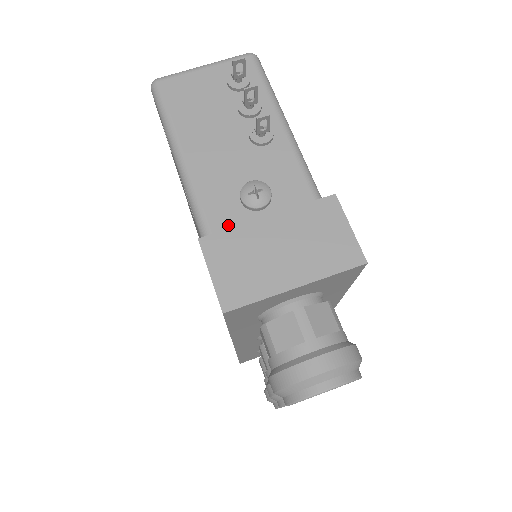
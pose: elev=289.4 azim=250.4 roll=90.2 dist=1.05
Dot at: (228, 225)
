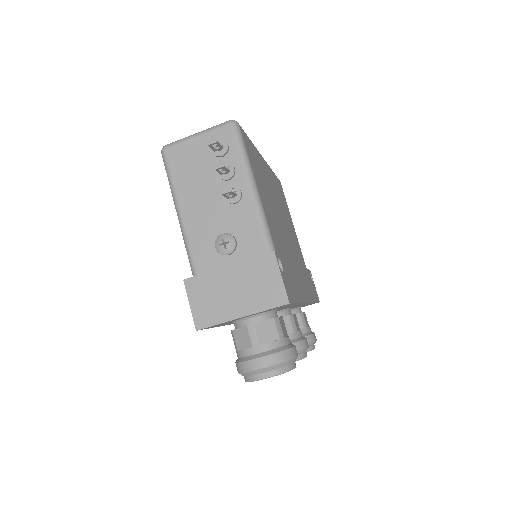
Dot at: (207, 265)
